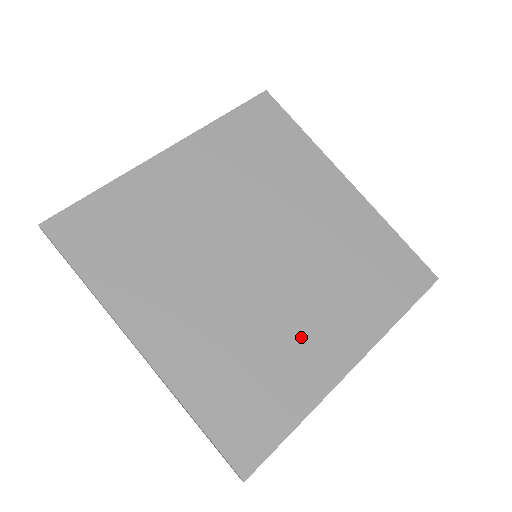
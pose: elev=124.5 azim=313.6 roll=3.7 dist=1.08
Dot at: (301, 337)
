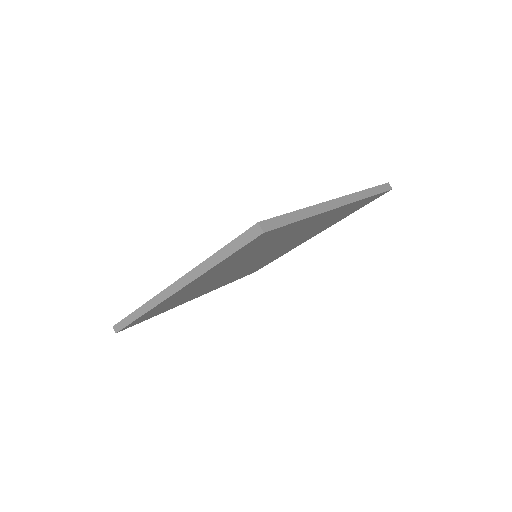
Dot at: occluded
